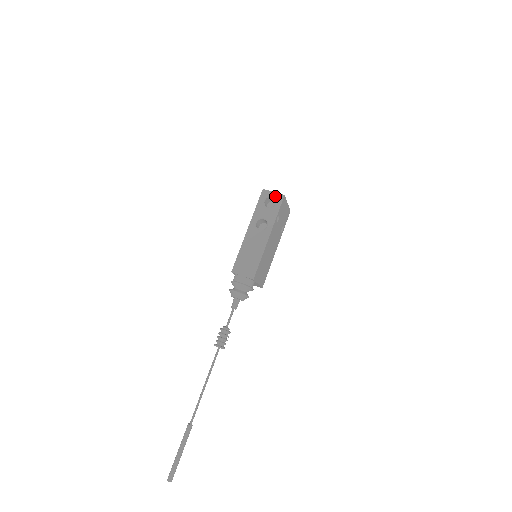
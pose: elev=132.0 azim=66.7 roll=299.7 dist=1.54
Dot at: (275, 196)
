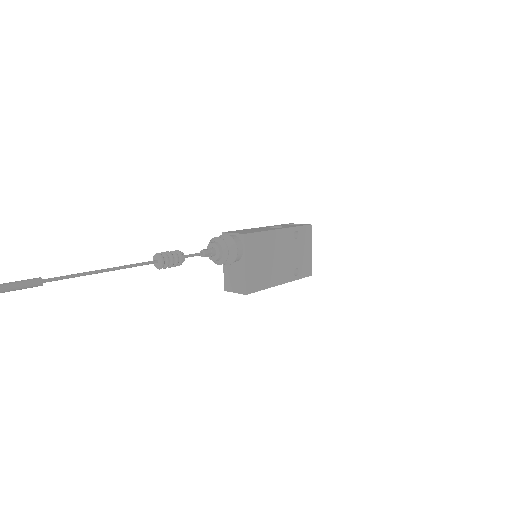
Dot at: (301, 224)
